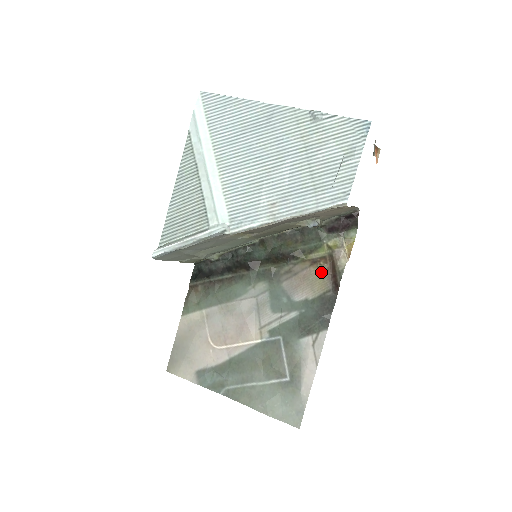
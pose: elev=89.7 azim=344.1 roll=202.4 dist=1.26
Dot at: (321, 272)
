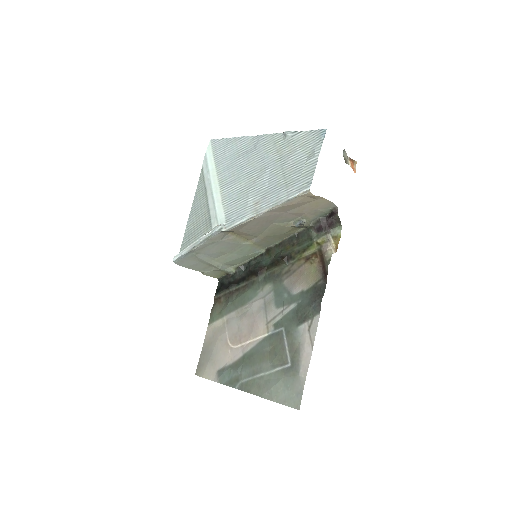
Dot at: (313, 266)
